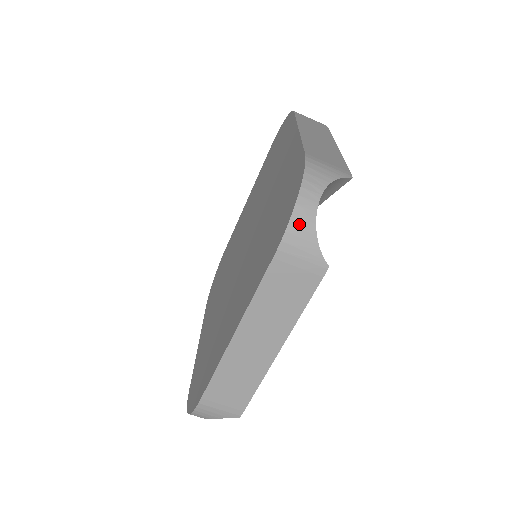
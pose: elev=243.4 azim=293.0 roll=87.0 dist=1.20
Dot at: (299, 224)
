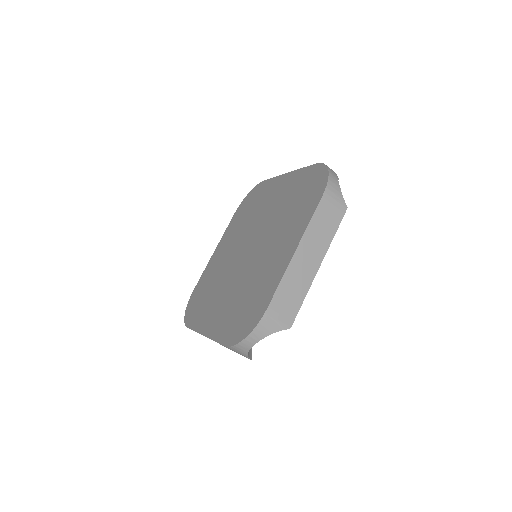
Dot at: (240, 348)
